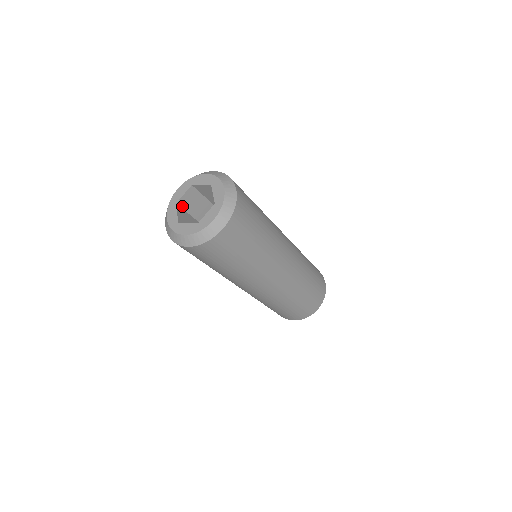
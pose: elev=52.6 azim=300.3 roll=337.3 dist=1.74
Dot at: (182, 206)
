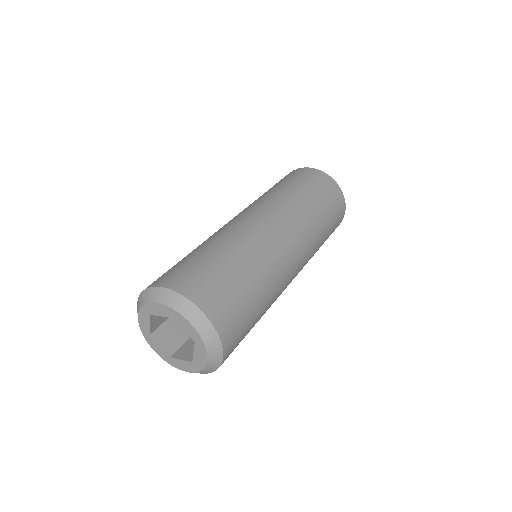
Dot at: (157, 326)
